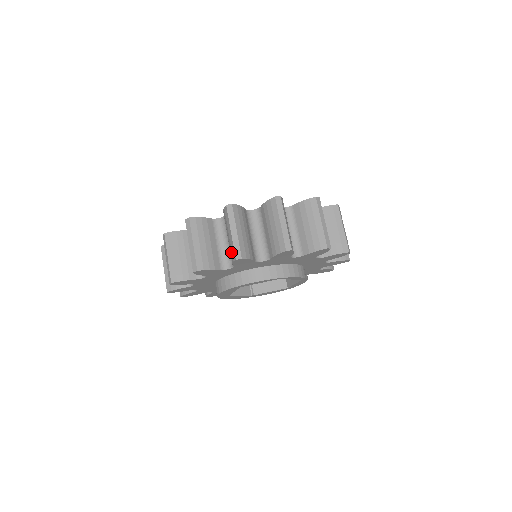
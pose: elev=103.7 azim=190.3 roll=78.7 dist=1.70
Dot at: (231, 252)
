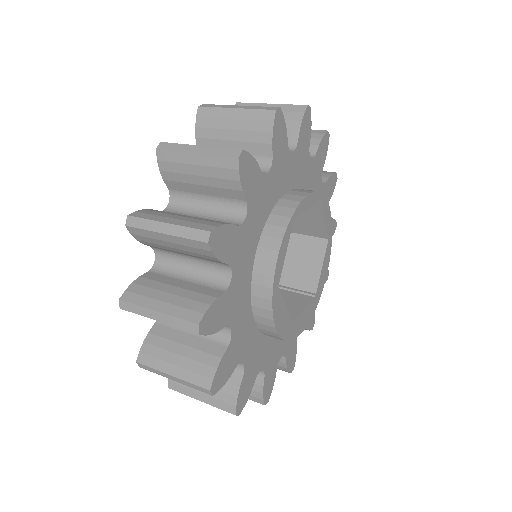
Dot at: (197, 251)
